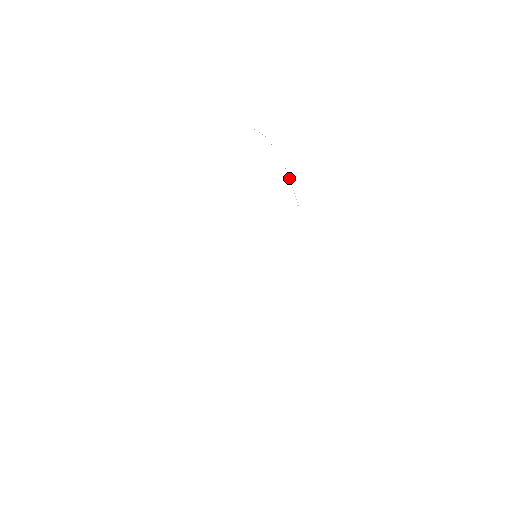
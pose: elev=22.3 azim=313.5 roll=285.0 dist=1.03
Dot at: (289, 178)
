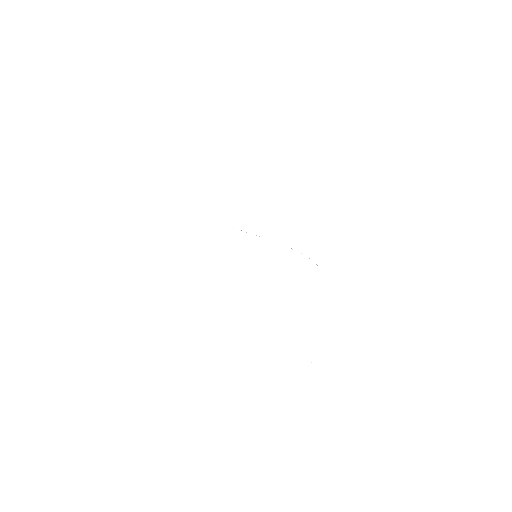
Dot at: (317, 265)
